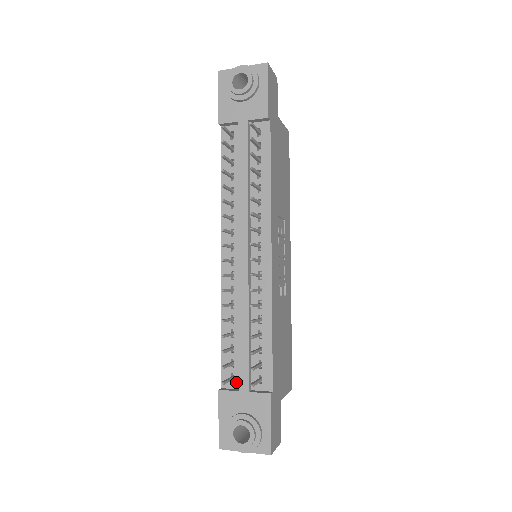
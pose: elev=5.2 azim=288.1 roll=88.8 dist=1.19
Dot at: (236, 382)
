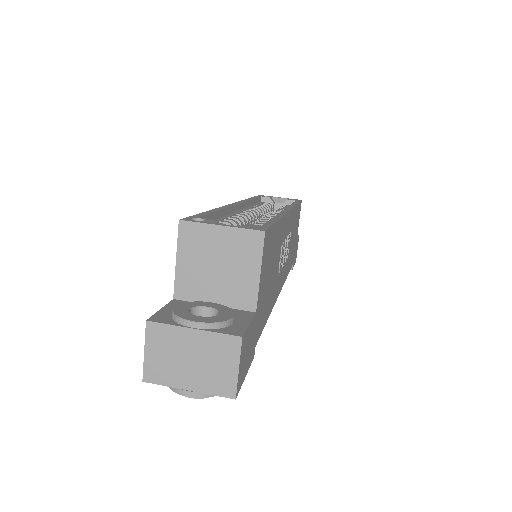
Dot at: occluded
